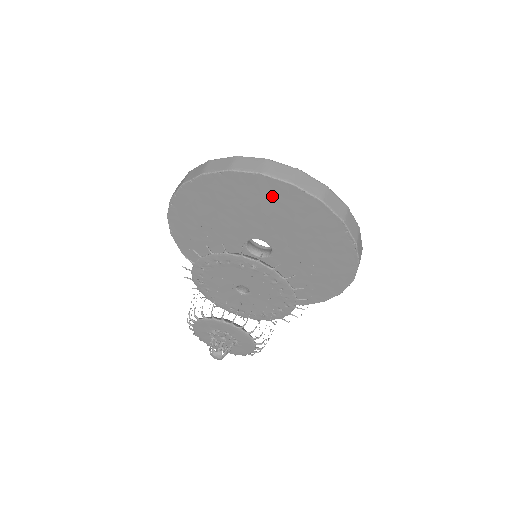
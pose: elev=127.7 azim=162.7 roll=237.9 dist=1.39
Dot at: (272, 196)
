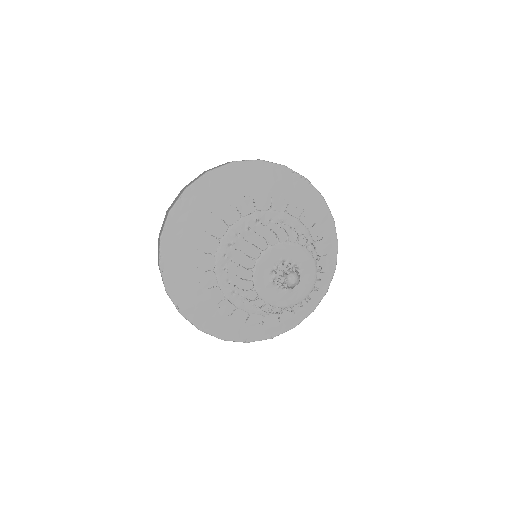
Dot at: (227, 186)
